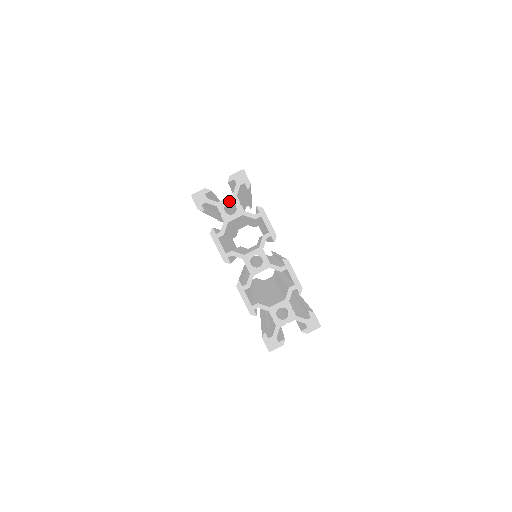
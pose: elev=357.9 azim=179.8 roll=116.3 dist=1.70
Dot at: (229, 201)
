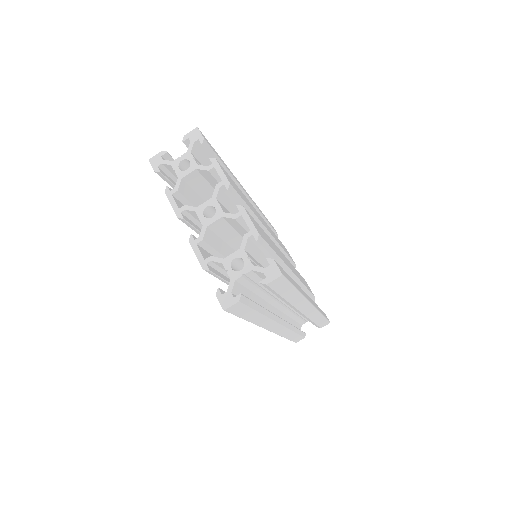
Dot at: (183, 158)
